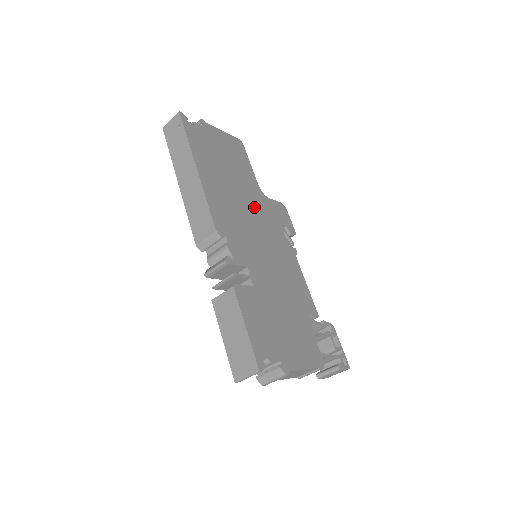
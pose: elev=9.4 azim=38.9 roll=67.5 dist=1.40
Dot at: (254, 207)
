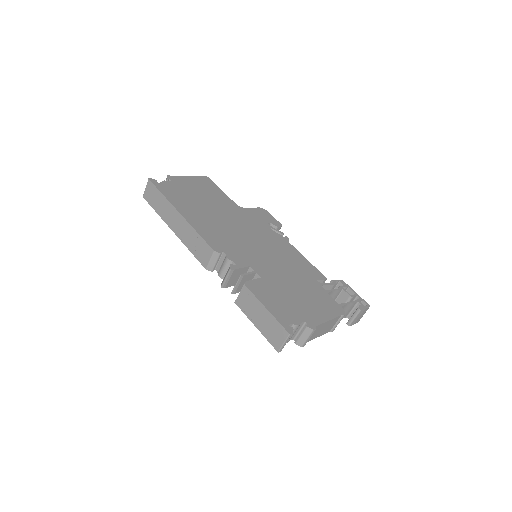
Dot at: (238, 221)
